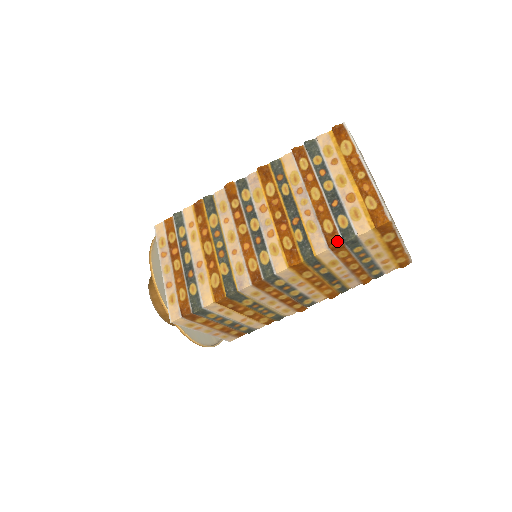
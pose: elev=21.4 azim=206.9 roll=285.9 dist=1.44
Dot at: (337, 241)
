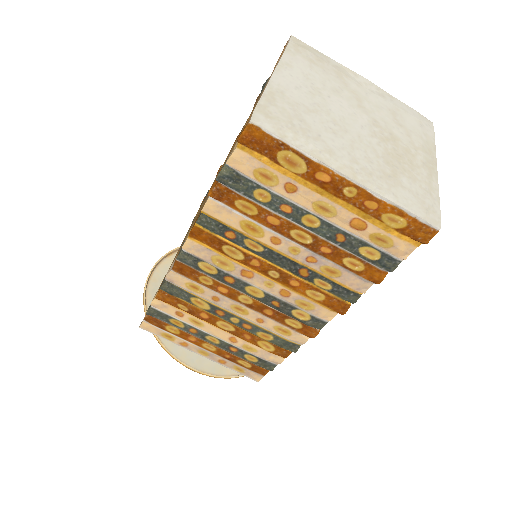
Dot at: (216, 182)
